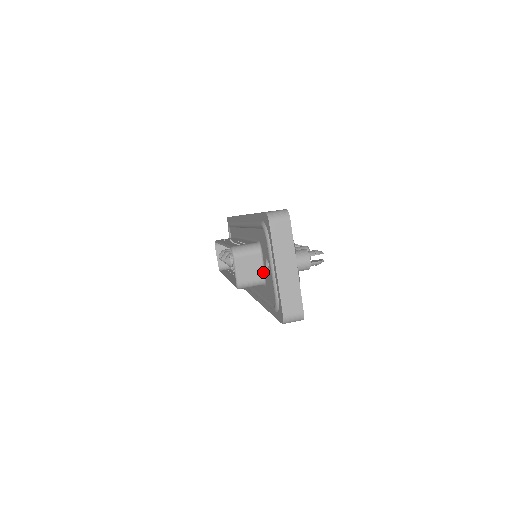
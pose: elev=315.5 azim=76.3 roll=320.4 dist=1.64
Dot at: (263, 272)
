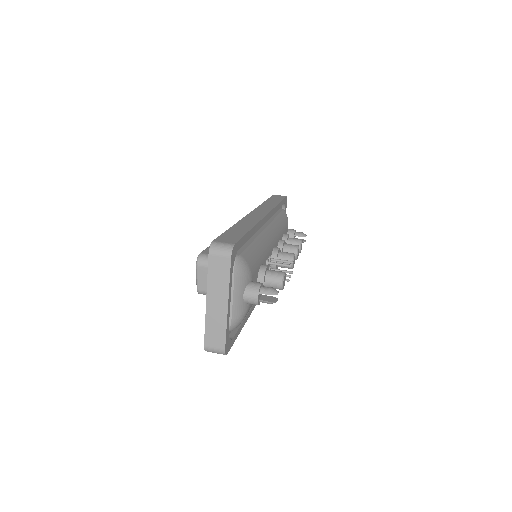
Dot at: occluded
